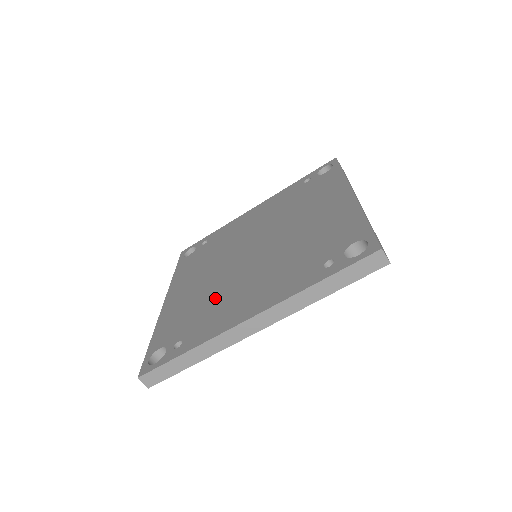
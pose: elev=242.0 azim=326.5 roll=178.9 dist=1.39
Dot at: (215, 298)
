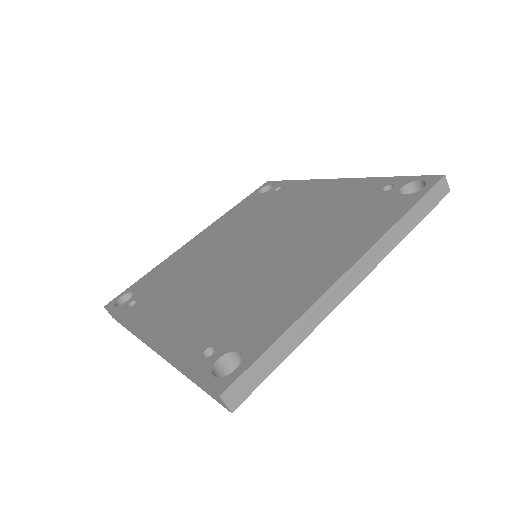
Dot at: (184, 280)
